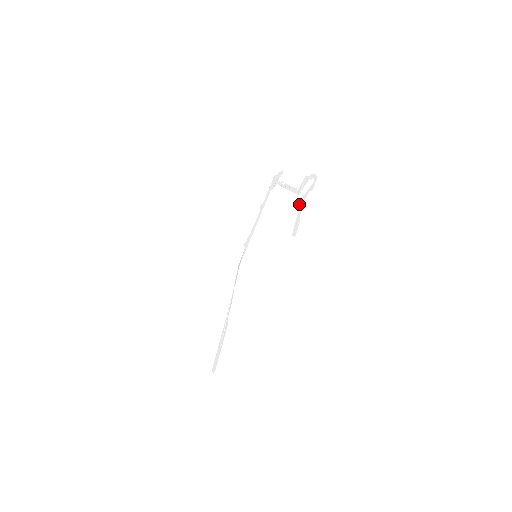
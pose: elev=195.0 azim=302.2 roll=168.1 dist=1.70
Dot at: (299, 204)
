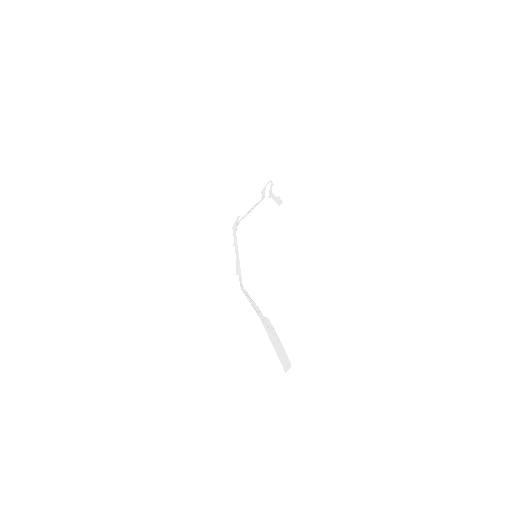
Dot at: (269, 197)
